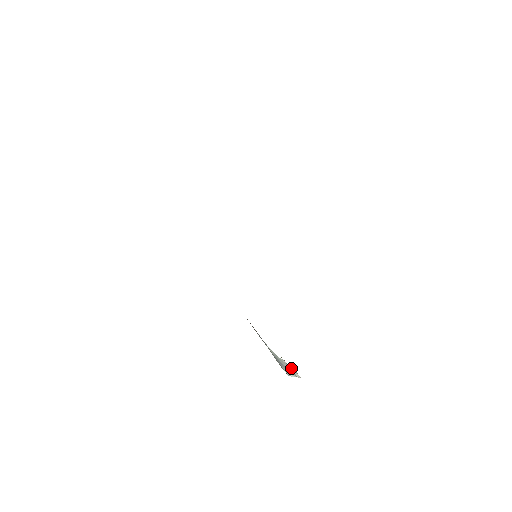
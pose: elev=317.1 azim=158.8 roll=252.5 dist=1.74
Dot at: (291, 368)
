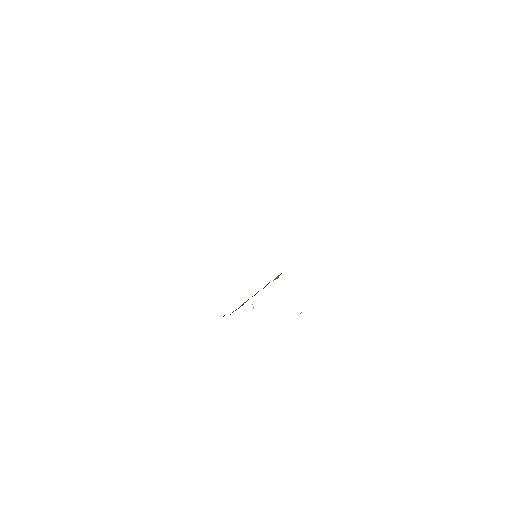
Dot at: occluded
